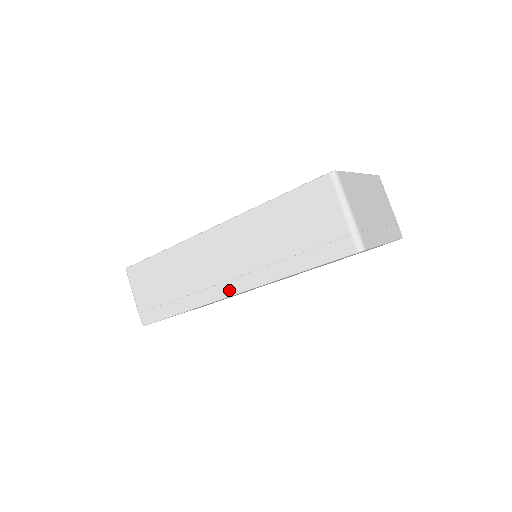
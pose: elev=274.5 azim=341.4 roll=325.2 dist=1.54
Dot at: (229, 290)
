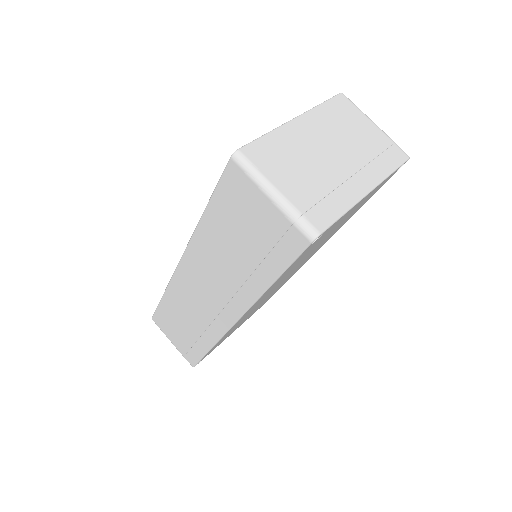
Dot at: (229, 319)
